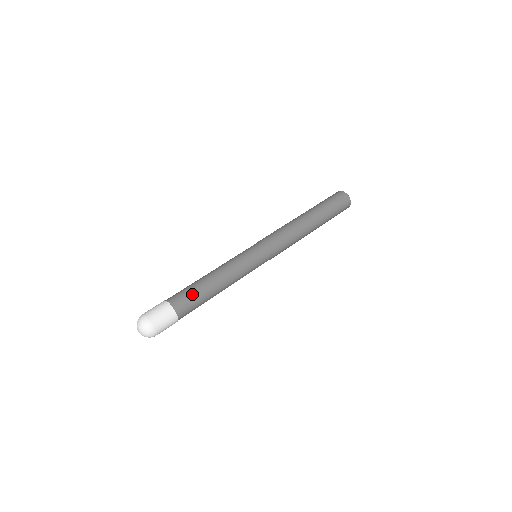
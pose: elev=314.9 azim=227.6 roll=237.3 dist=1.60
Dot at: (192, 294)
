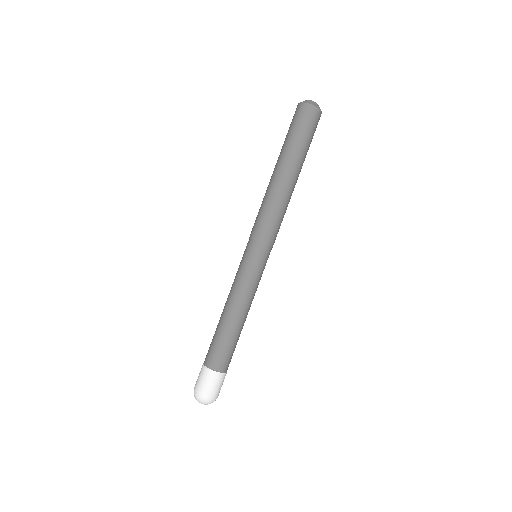
Dot at: (228, 348)
